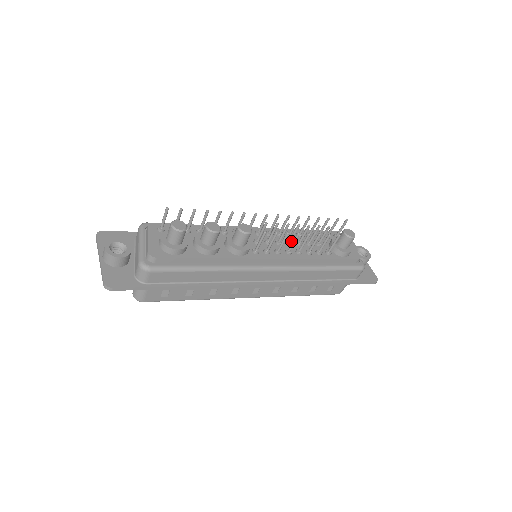
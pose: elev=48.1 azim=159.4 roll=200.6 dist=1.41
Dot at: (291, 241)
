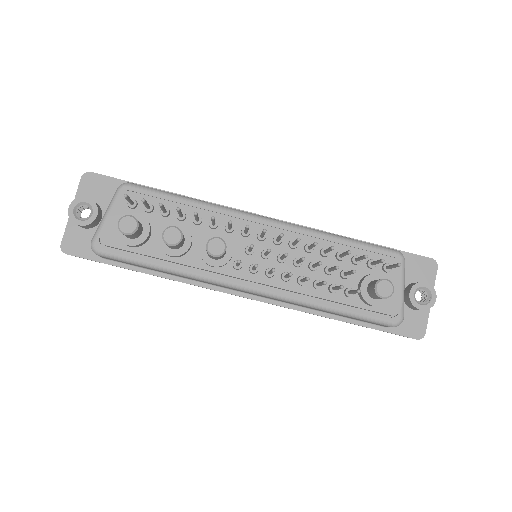
Dot at: occluded
